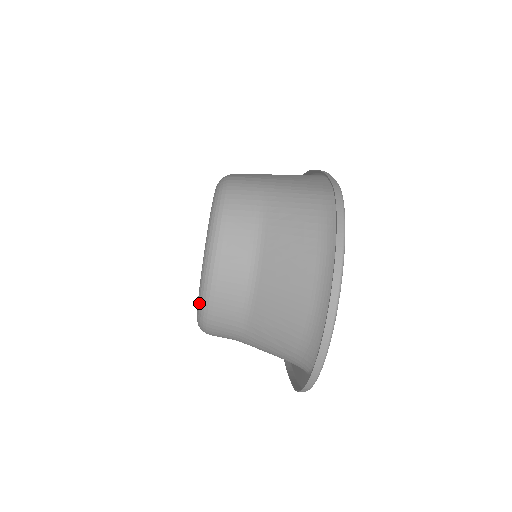
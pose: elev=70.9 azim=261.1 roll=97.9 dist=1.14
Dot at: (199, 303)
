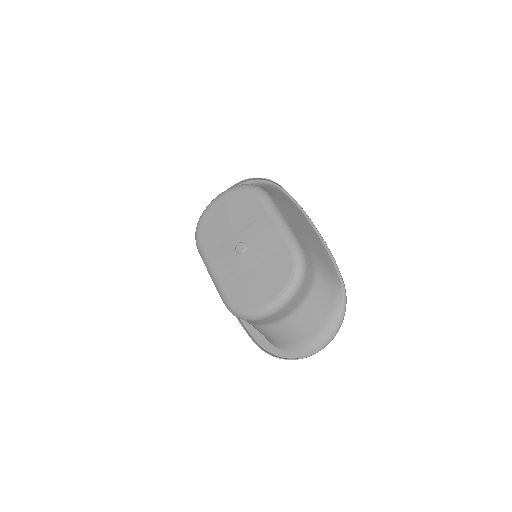
Dot at: (255, 314)
